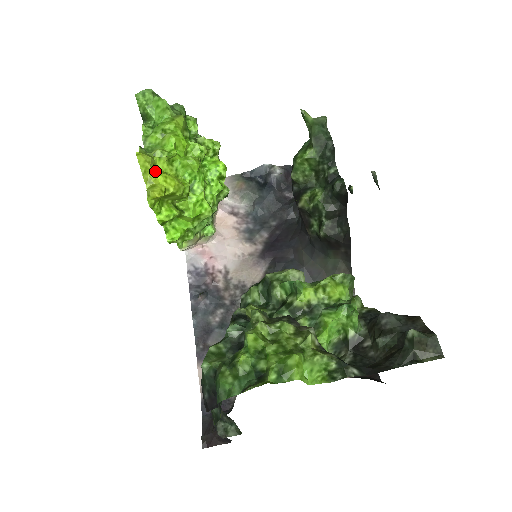
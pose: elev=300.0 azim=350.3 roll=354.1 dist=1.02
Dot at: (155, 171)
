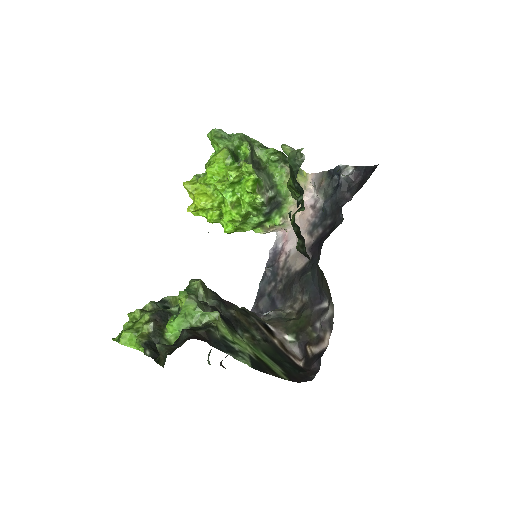
Dot at: (194, 194)
